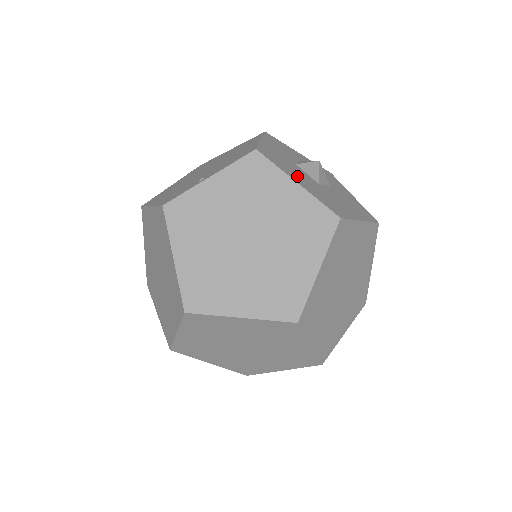
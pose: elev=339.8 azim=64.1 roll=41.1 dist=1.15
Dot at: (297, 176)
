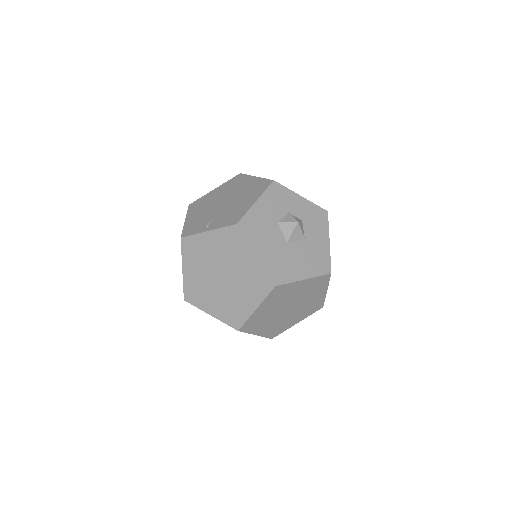
Dot at: (264, 244)
